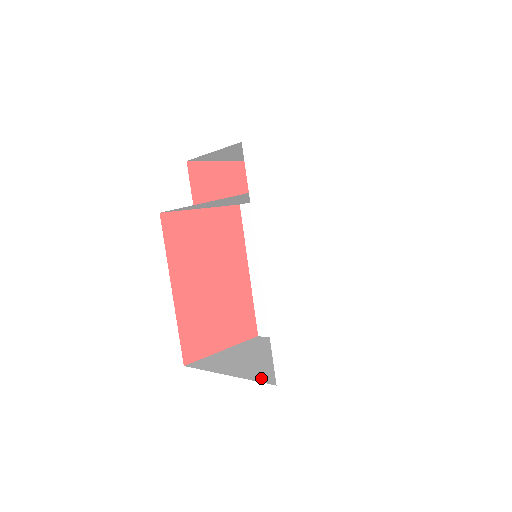
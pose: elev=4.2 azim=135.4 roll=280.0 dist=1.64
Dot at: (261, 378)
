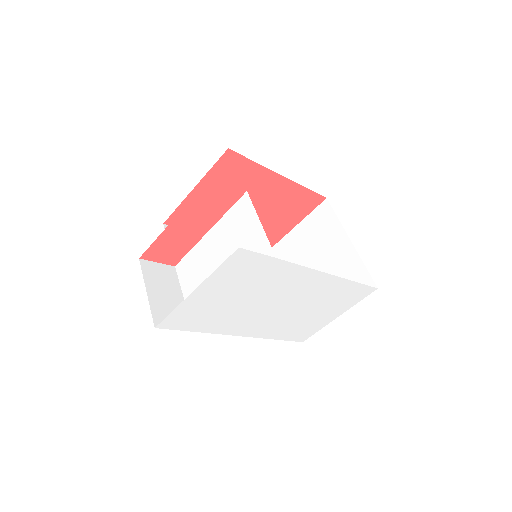
Dot at: occluded
